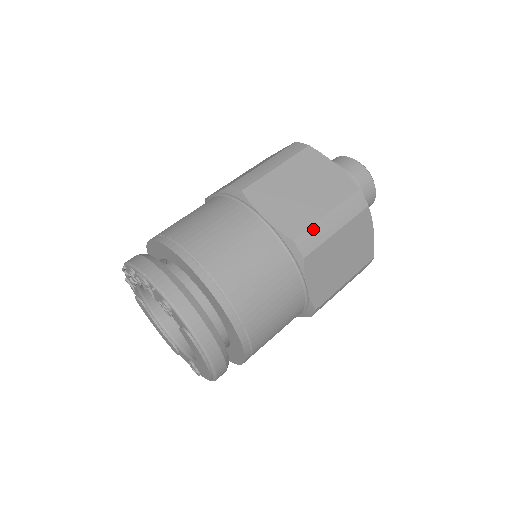
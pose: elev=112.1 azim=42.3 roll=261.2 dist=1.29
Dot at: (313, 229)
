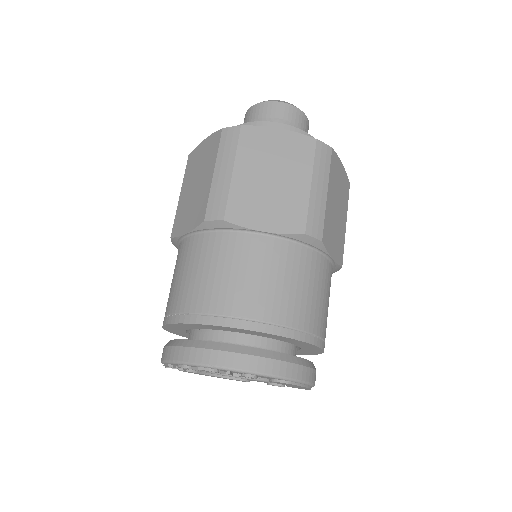
Dot at: (311, 209)
